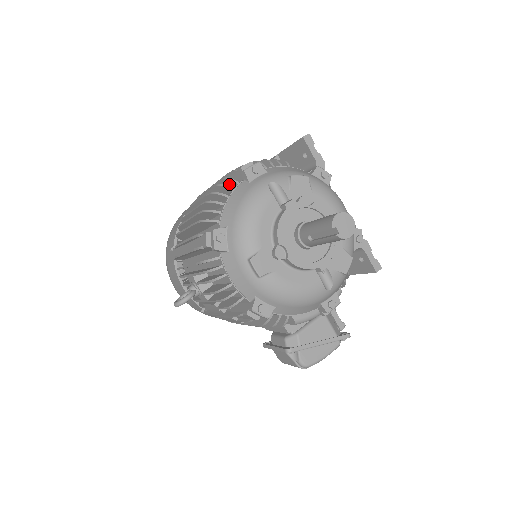
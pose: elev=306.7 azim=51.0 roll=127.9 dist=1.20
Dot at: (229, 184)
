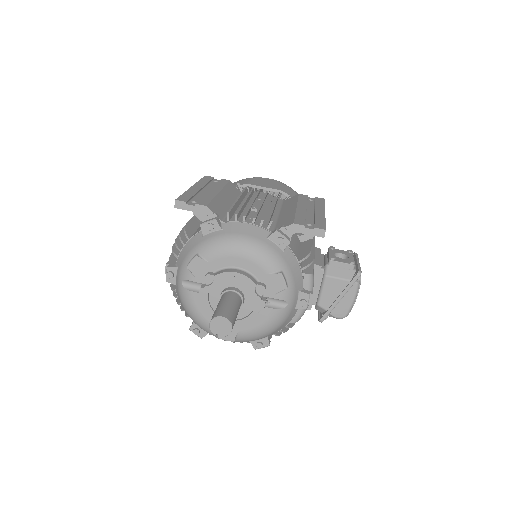
Dot at: occluded
